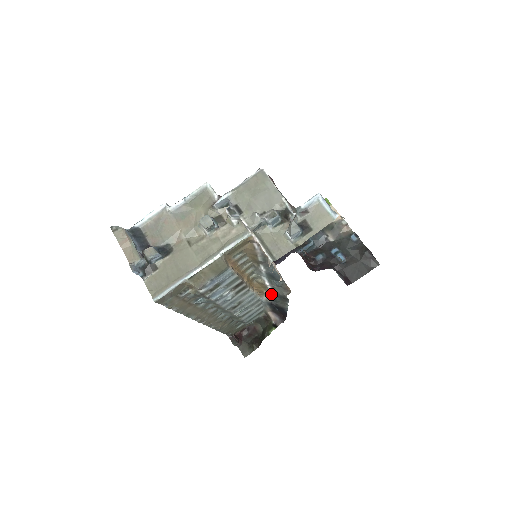
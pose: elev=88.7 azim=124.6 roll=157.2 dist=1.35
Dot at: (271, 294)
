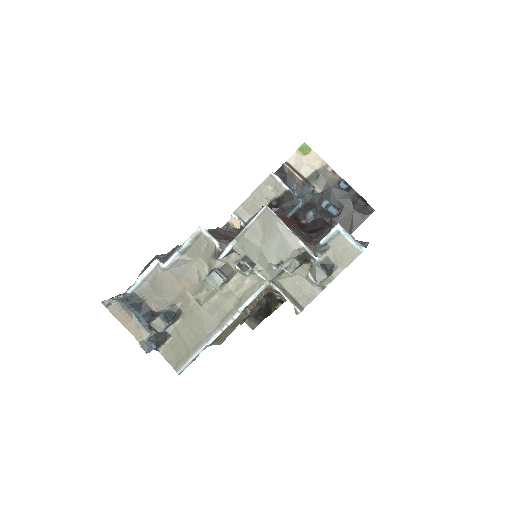
Dot at: occluded
